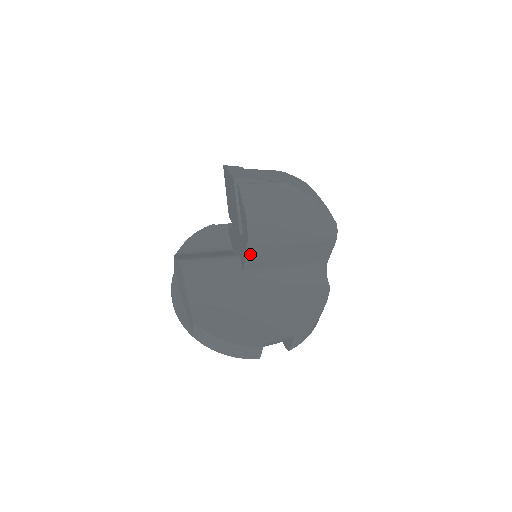
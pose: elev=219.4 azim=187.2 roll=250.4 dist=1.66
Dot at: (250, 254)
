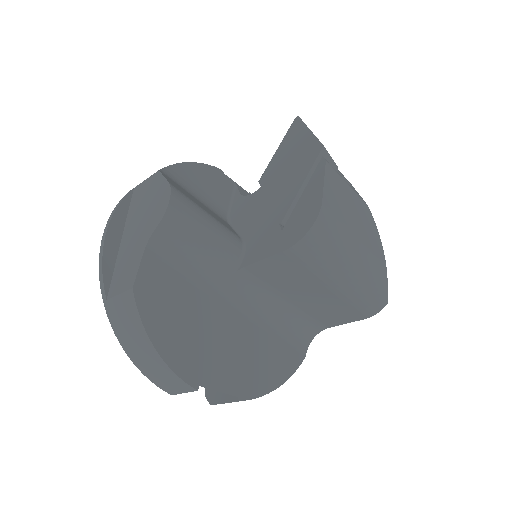
Dot at: (277, 259)
